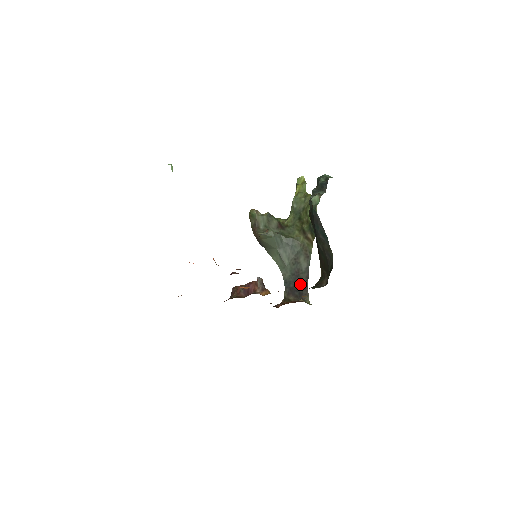
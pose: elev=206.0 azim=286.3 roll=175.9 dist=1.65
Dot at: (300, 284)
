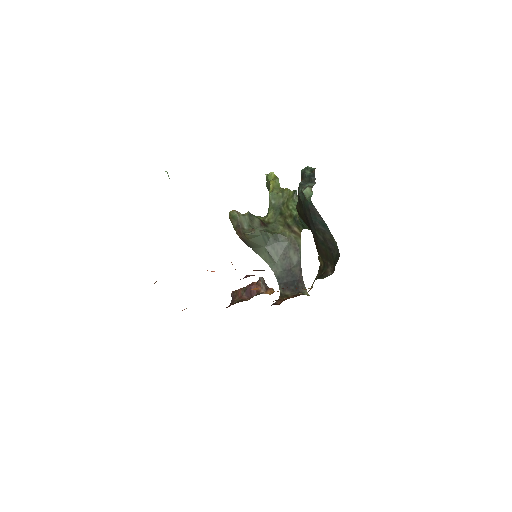
Dot at: (294, 278)
